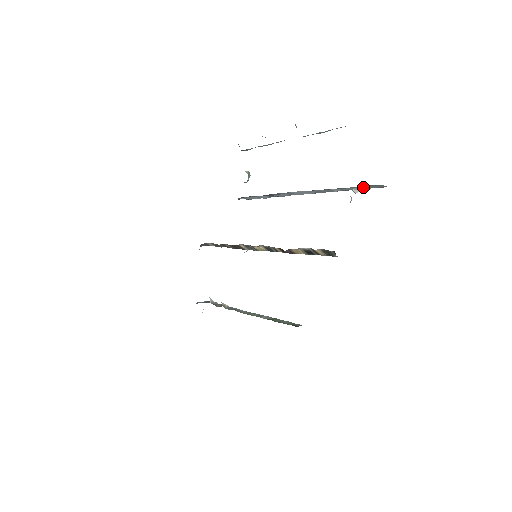
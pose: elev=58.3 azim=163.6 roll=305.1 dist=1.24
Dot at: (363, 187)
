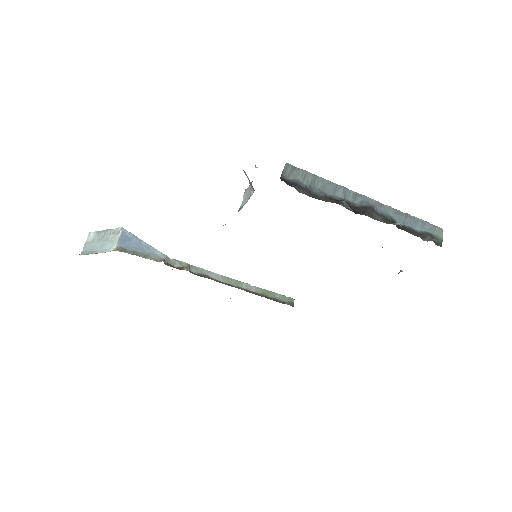
Dot at: occluded
